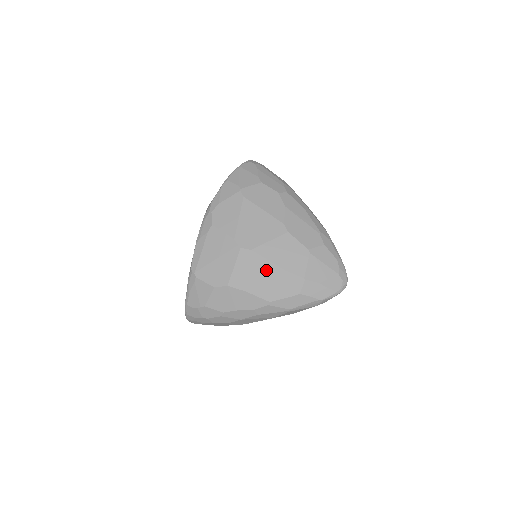
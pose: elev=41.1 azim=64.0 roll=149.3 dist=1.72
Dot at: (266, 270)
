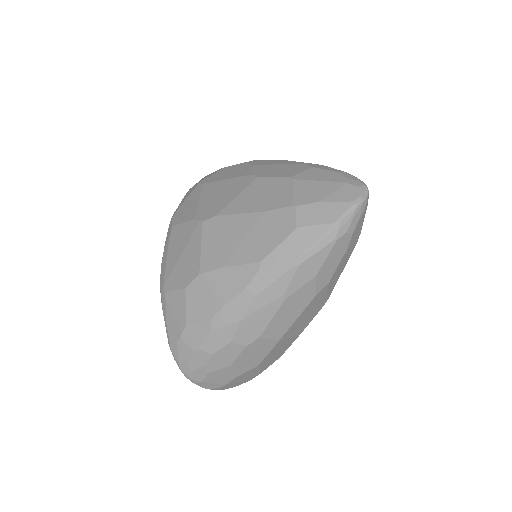
Dot at: (240, 226)
